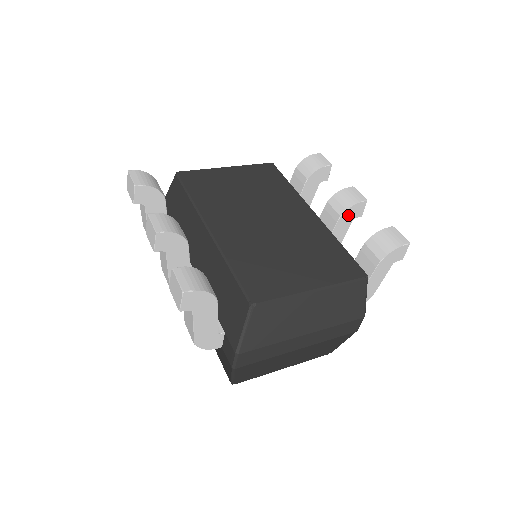
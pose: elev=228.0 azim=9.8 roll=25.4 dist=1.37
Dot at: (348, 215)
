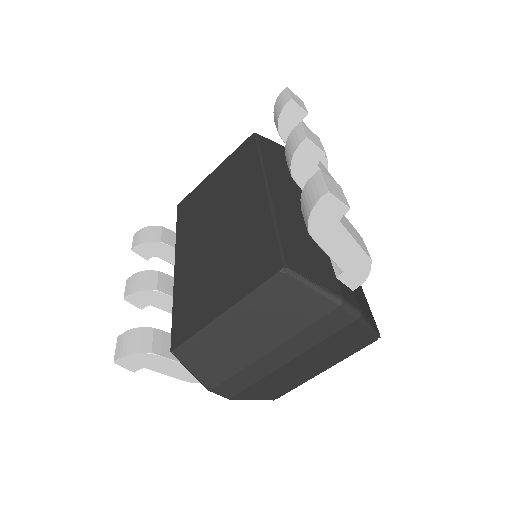
Dot at: (301, 168)
